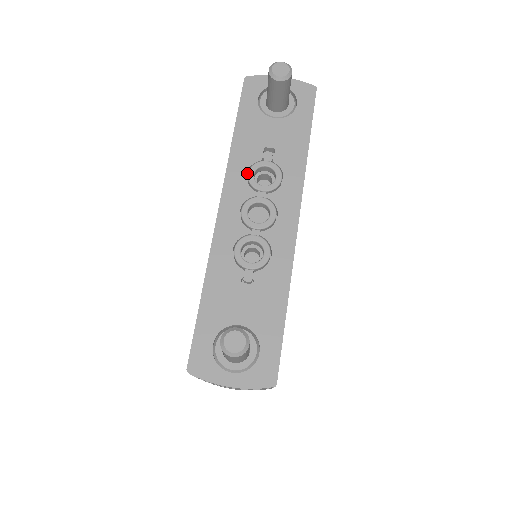
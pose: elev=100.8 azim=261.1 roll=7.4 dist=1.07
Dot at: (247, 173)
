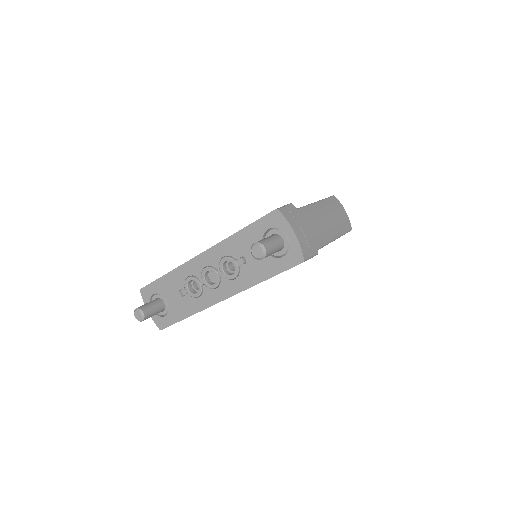
Dot at: (227, 255)
